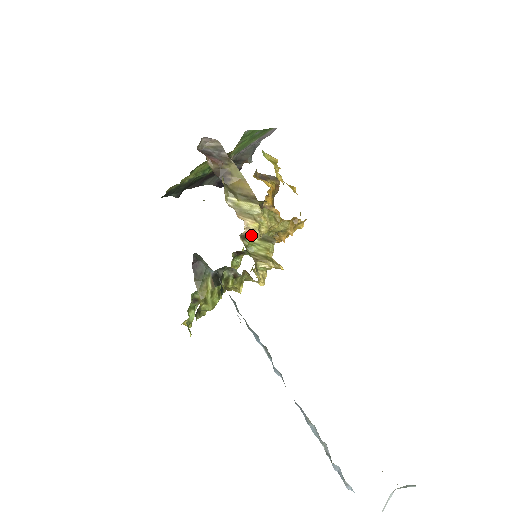
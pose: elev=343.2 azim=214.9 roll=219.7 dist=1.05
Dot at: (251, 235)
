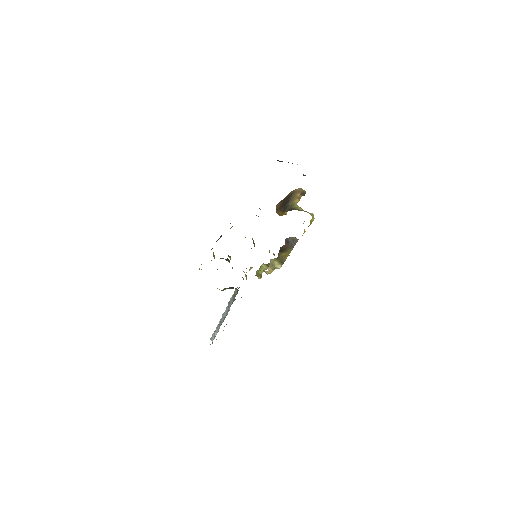
Dot at: (265, 272)
